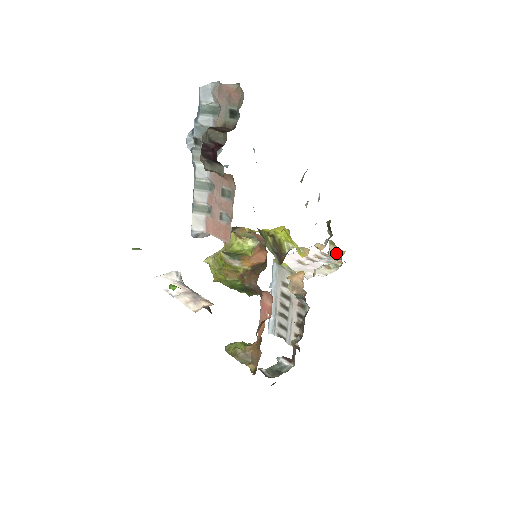
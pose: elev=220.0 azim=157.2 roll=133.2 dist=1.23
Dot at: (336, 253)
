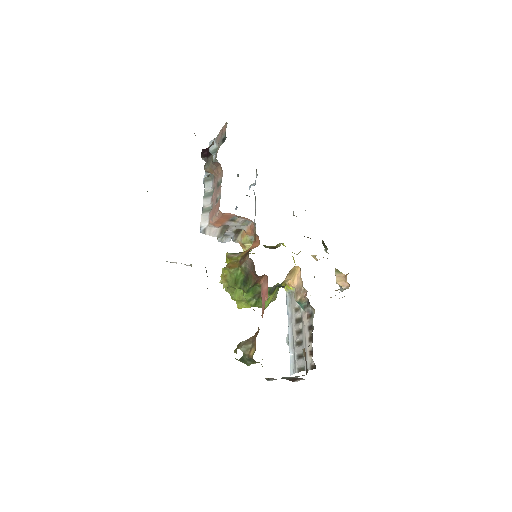
Dot at: (343, 279)
